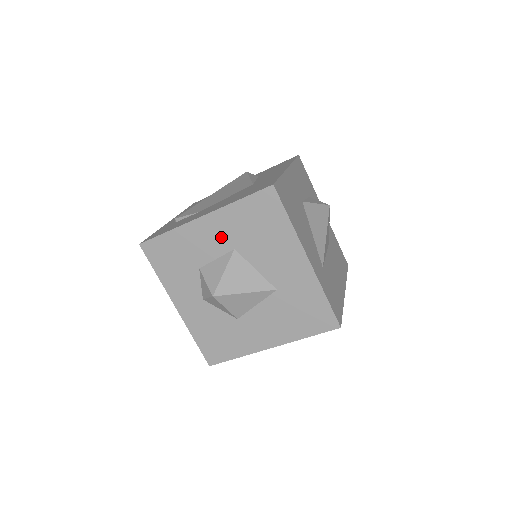
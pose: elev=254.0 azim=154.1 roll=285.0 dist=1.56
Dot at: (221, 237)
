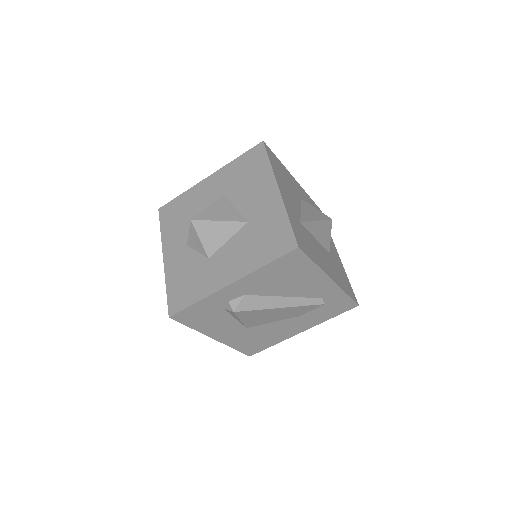
Dot at: (217, 188)
